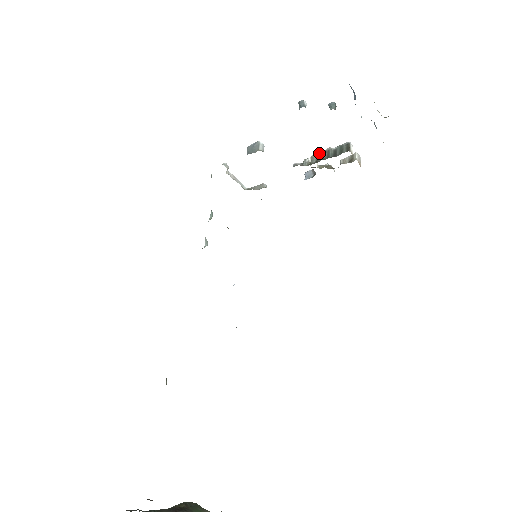
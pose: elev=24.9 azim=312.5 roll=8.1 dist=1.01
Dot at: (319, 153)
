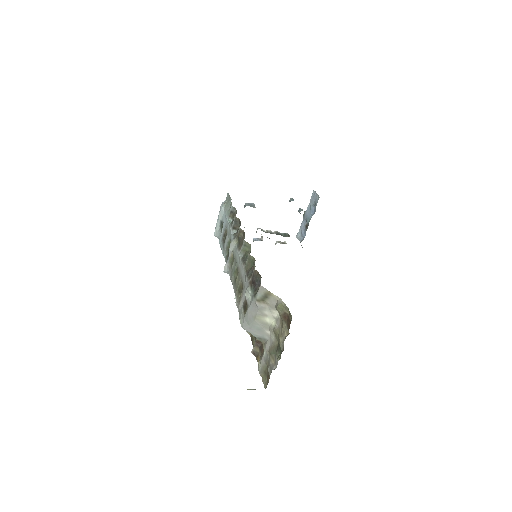
Dot at: (271, 231)
